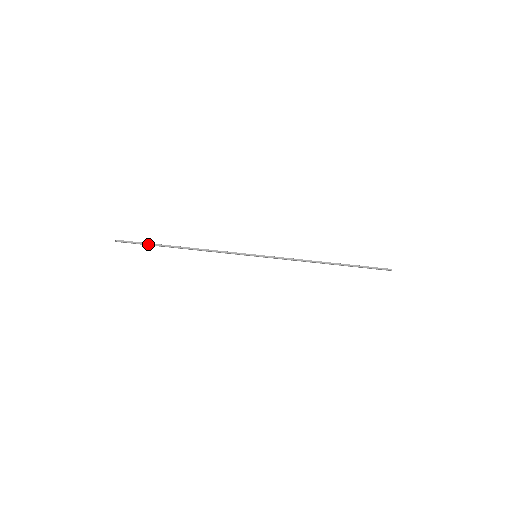
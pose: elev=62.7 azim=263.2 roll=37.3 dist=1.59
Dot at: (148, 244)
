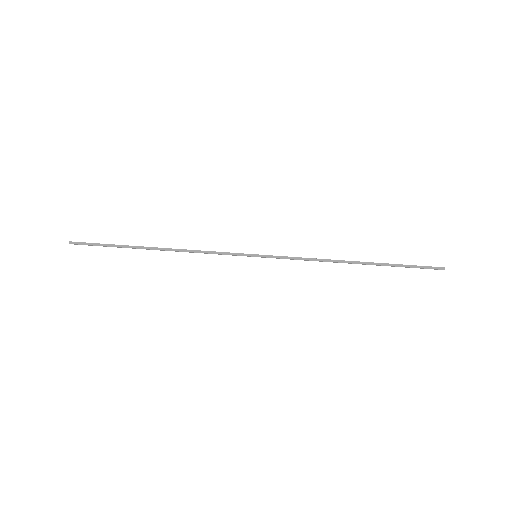
Dot at: (112, 246)
